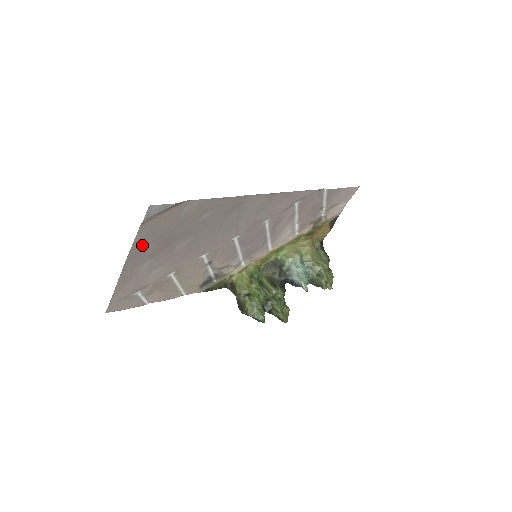
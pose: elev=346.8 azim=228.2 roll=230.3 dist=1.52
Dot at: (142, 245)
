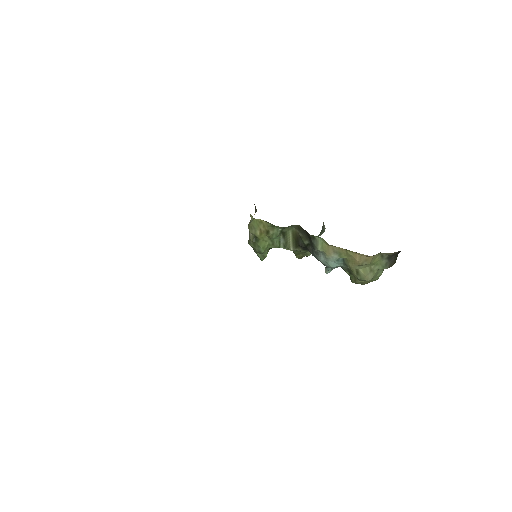
Dot at: occluded
